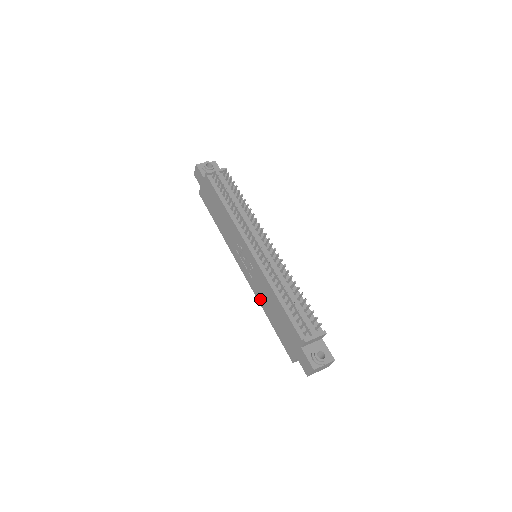
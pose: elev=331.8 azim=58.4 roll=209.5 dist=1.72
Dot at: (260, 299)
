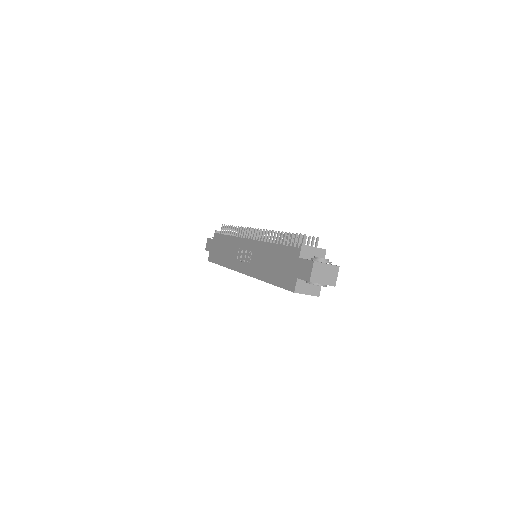
Dot at: (259, 273)
